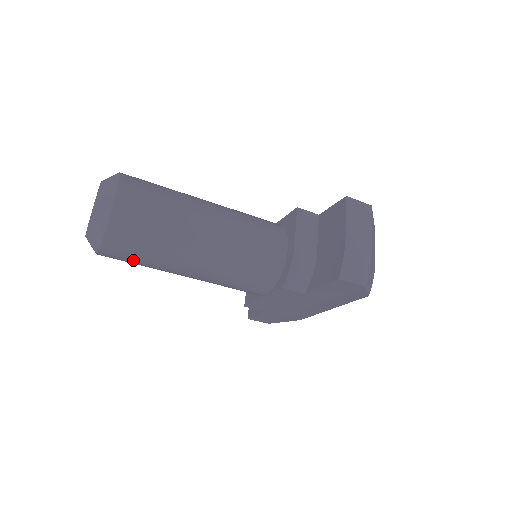
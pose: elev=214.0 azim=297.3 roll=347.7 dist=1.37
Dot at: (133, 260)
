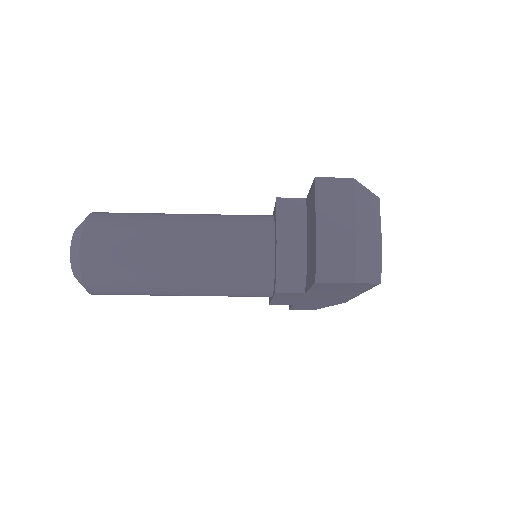
Dot at: (124, 294)
